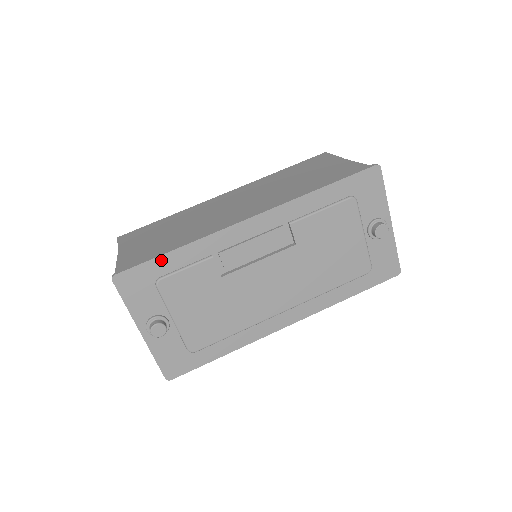
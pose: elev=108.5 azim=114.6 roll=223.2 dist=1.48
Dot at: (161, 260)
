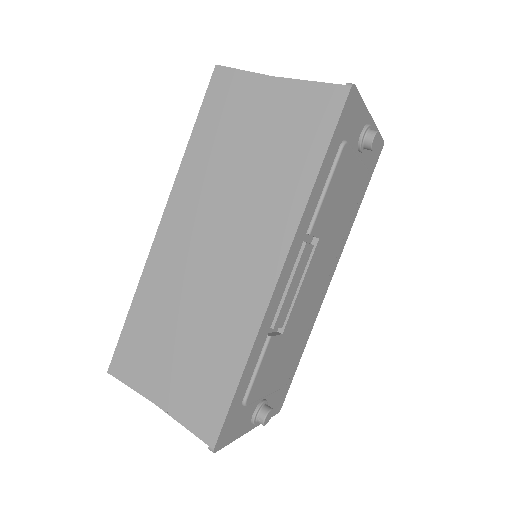
Dot at: (237, 394)
